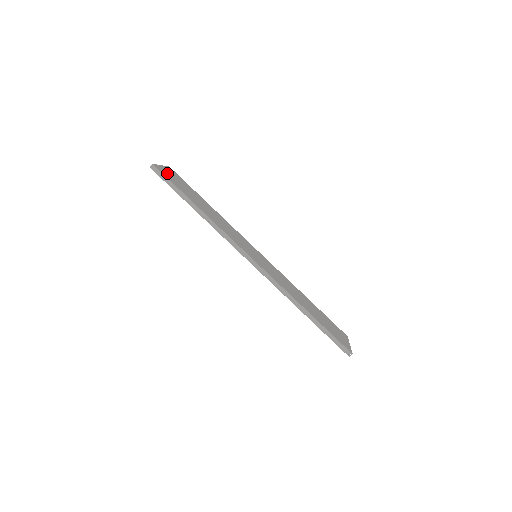
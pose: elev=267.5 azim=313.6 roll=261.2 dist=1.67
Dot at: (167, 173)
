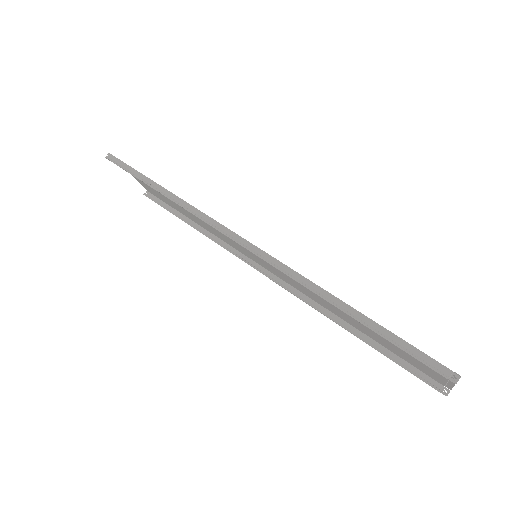
Dot at: occluded
